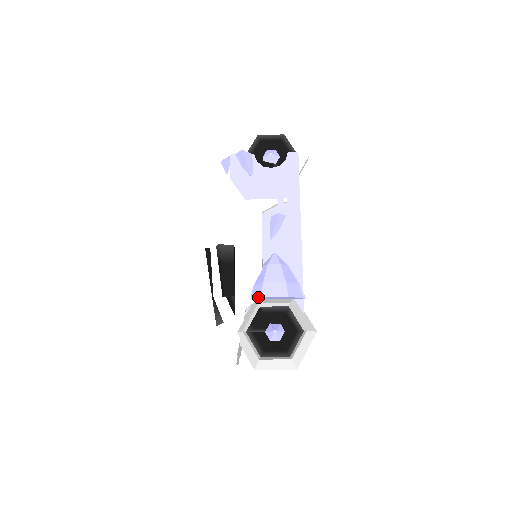
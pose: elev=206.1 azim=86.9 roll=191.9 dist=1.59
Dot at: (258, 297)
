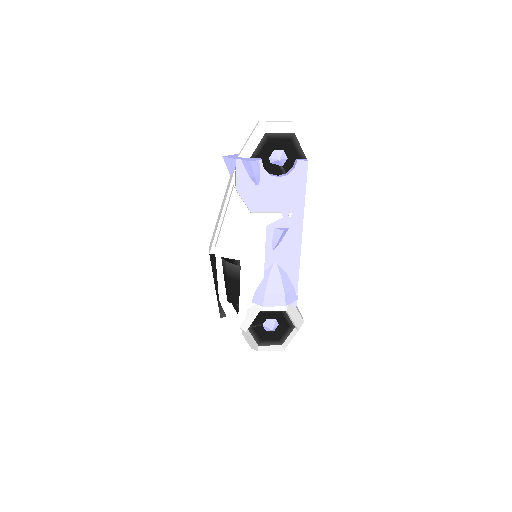
Dot at: (260, 305)
